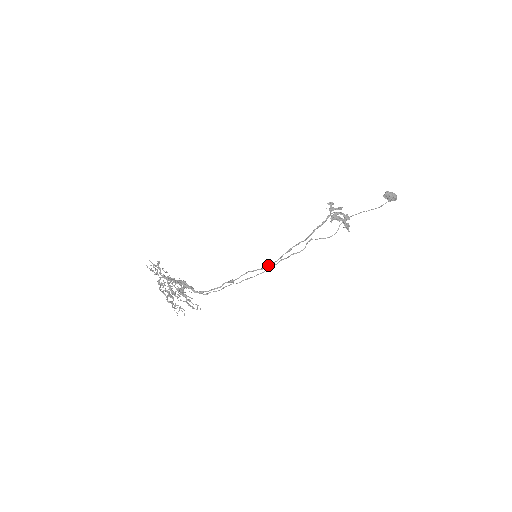
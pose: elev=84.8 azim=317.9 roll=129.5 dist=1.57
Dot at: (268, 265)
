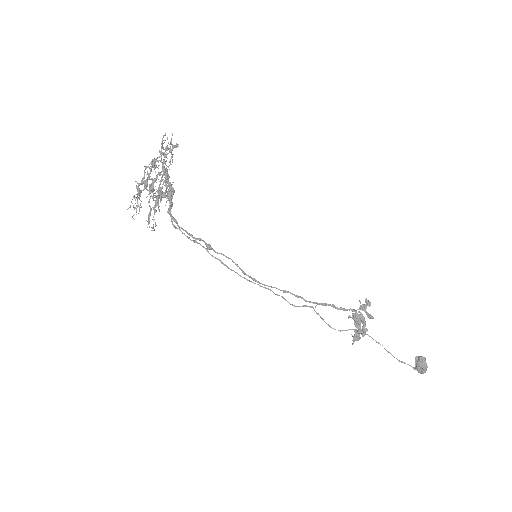
Dot at: occluded
